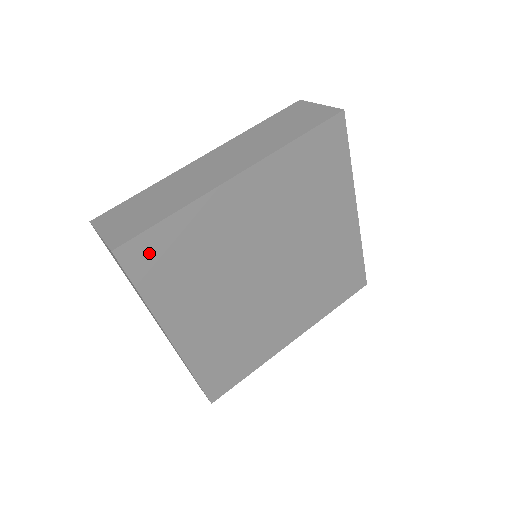
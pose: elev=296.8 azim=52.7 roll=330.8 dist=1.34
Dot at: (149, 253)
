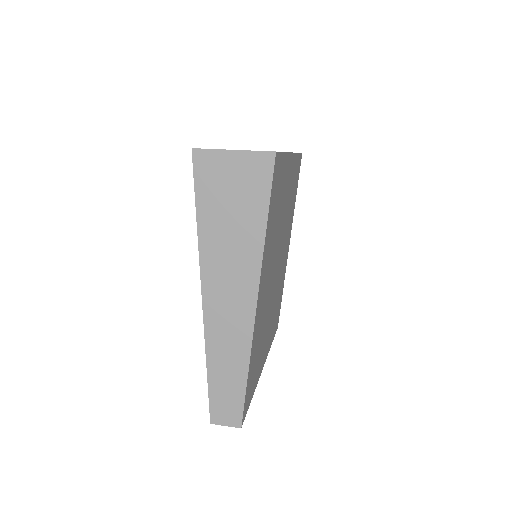
Dot at: (277, 177)
